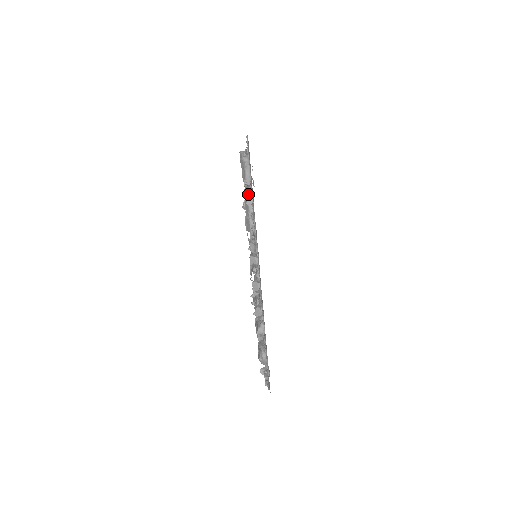
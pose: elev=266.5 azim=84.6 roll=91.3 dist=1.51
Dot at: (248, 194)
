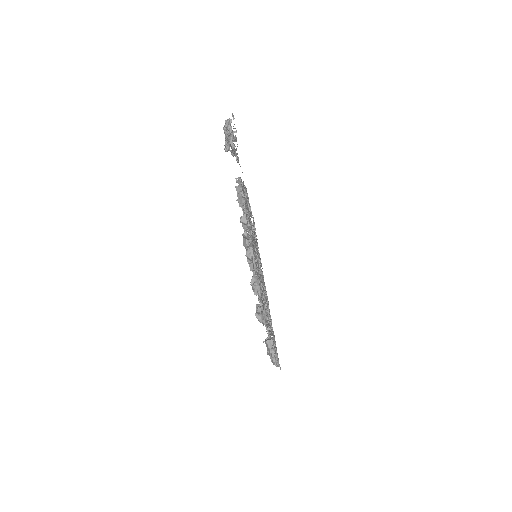
Dot at: occluded
